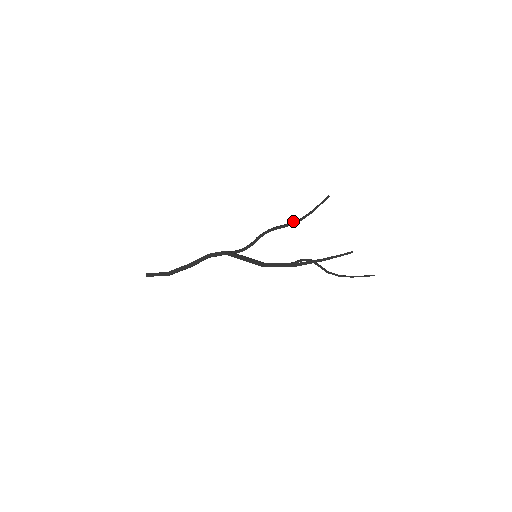
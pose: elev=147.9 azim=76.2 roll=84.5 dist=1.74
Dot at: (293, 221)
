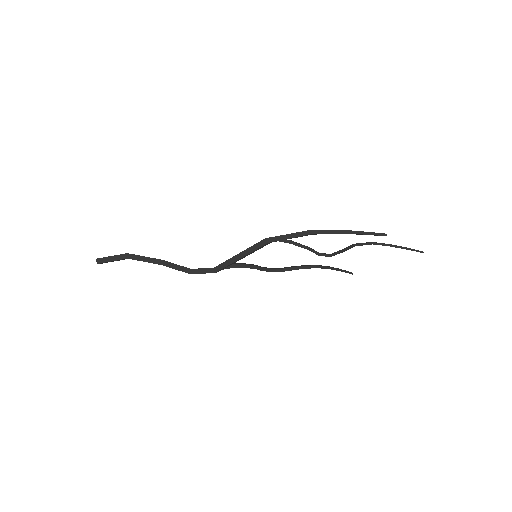
Dot at: (308, 267)
